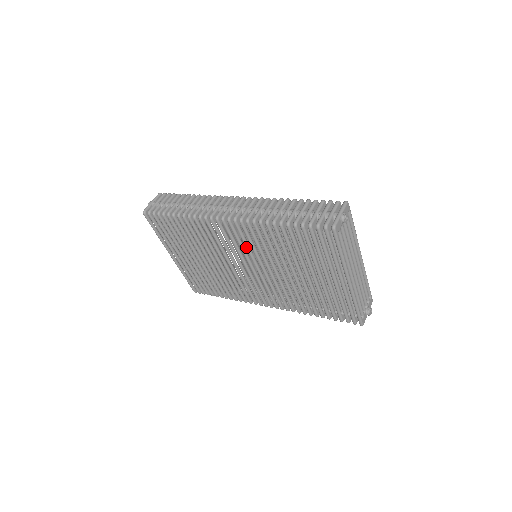
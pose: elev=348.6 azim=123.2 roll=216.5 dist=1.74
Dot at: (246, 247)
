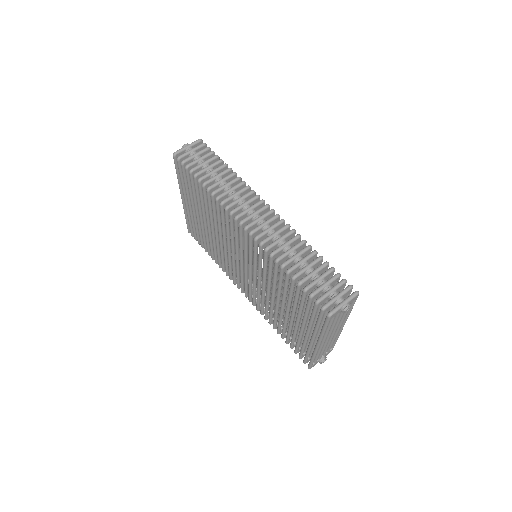
Dot at: (249, 255)
